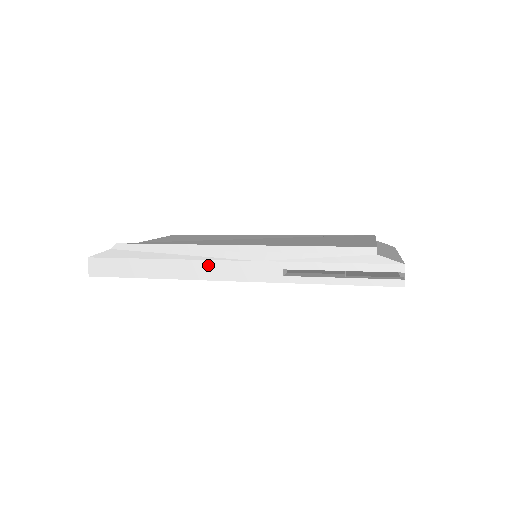
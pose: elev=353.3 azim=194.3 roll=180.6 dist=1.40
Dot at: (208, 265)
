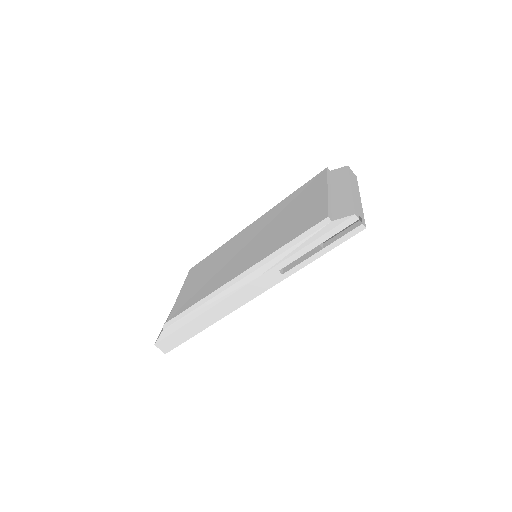
Dot at: (230, 300)
